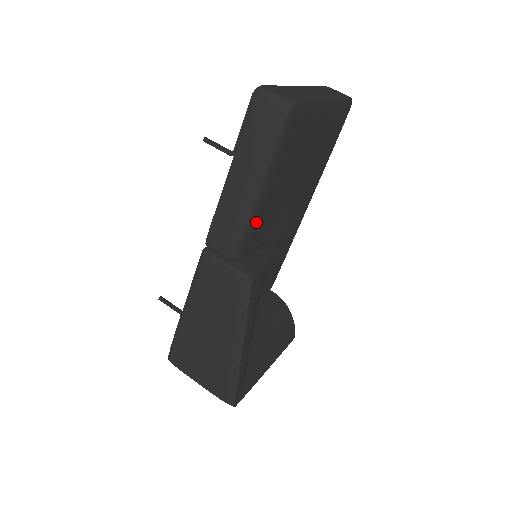
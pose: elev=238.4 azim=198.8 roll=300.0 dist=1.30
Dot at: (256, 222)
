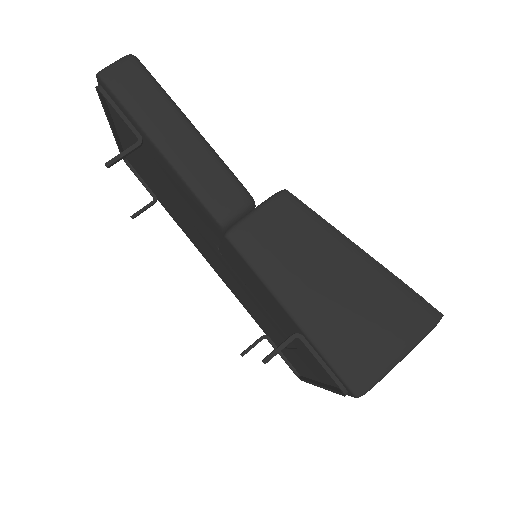
Dot at: occluded
